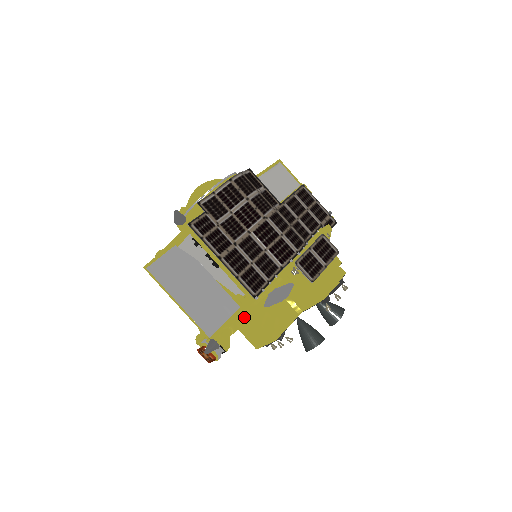
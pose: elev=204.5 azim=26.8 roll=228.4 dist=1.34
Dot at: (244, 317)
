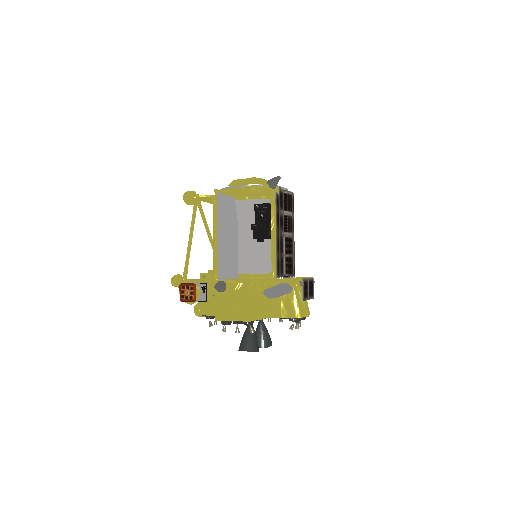
Dot at: occluded
